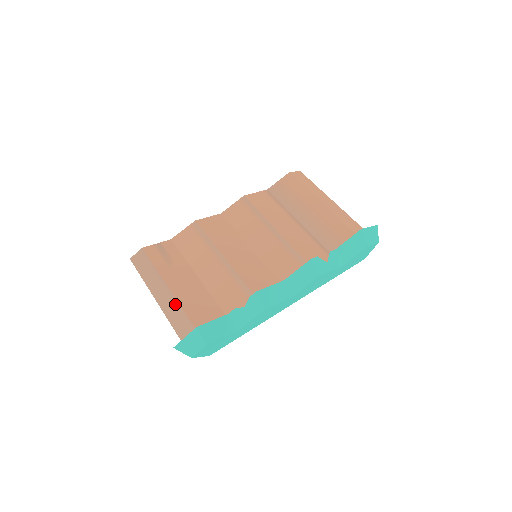
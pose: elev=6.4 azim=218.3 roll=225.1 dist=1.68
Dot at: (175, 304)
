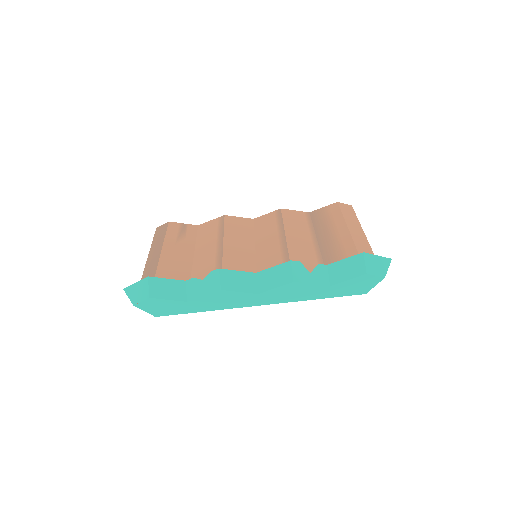
Dot at: (156, 263)
